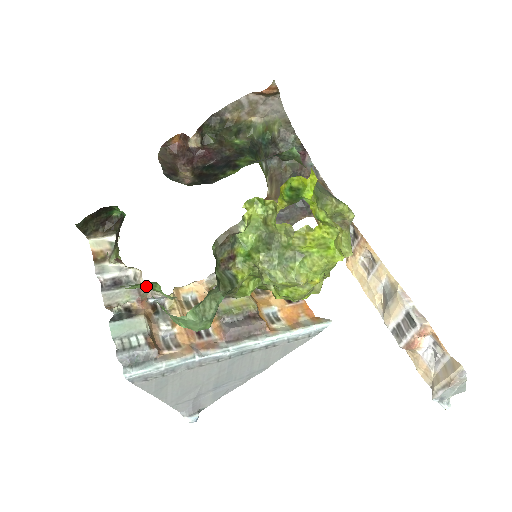
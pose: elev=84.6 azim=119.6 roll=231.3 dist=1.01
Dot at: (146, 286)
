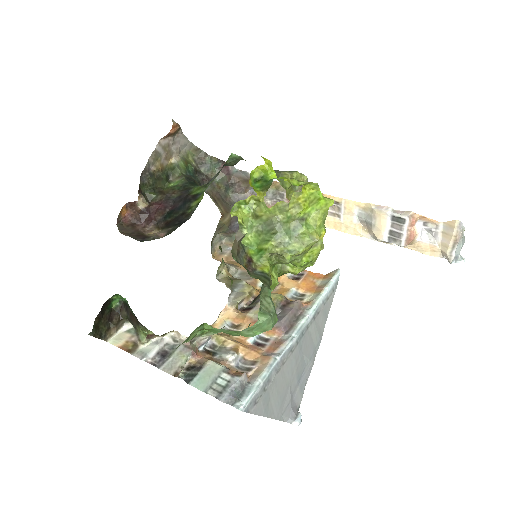
Dot at: occluded
